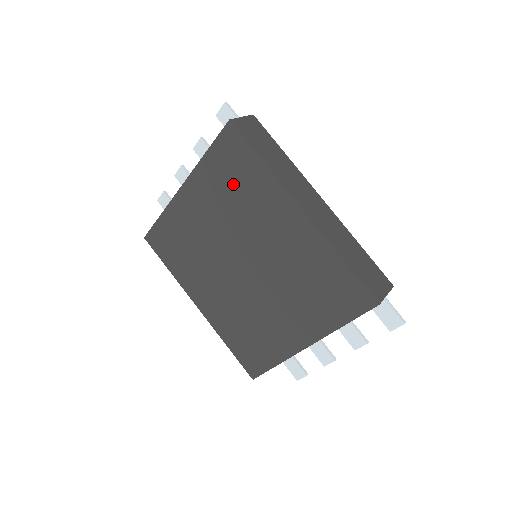
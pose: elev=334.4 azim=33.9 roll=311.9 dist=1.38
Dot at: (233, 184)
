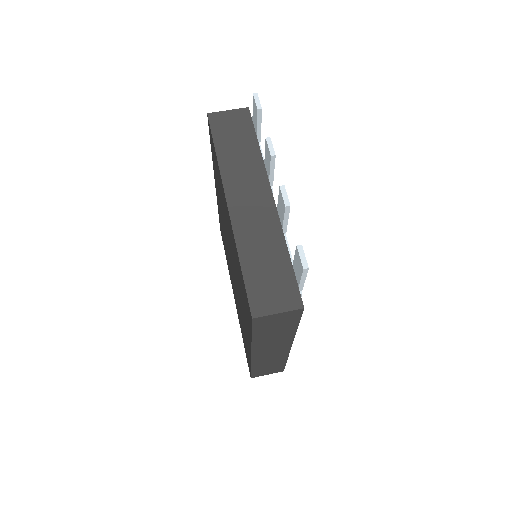
Dot at: (241, 287)
